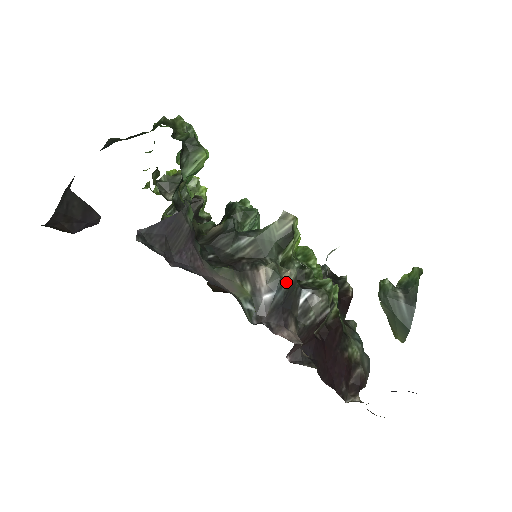
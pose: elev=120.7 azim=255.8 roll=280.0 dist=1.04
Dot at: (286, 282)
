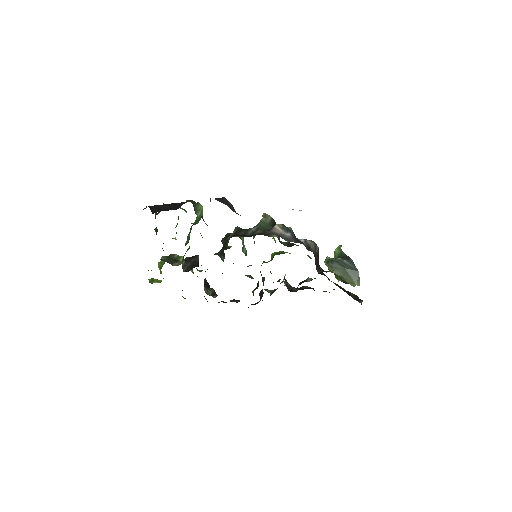
Dot at: (291, 230)
